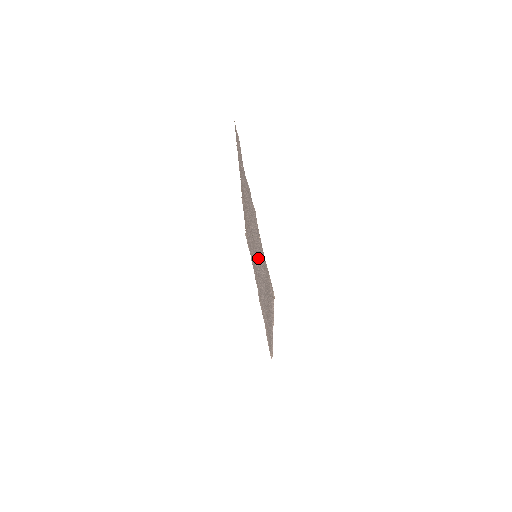
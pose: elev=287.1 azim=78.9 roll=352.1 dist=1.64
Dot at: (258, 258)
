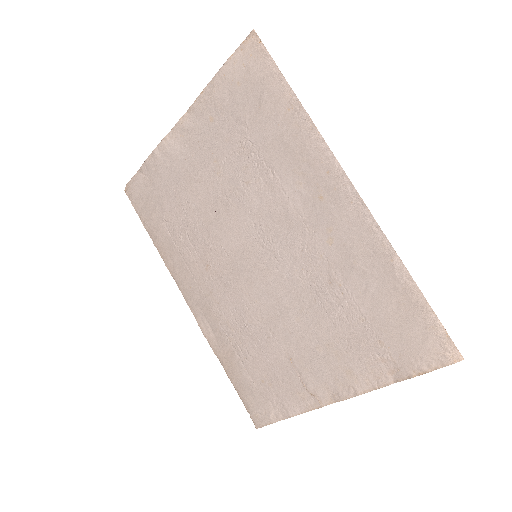
Dot at: (246, 196)
